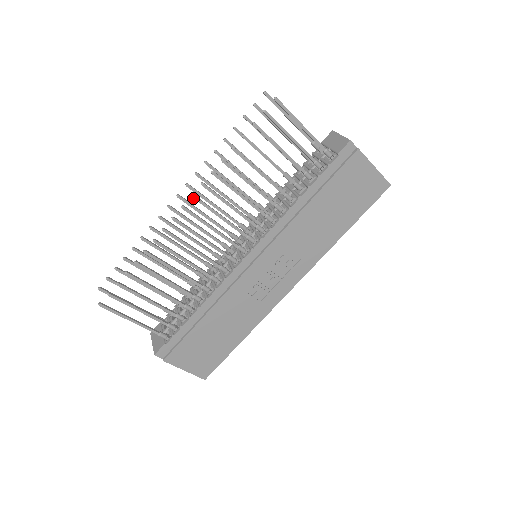
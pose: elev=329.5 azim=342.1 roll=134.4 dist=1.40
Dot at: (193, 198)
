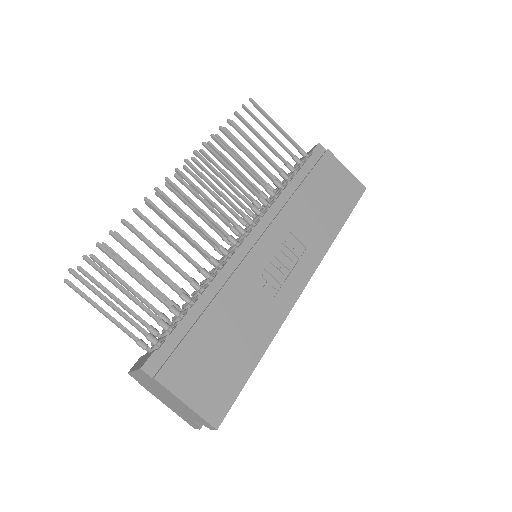
Dot at: (187, 162)
